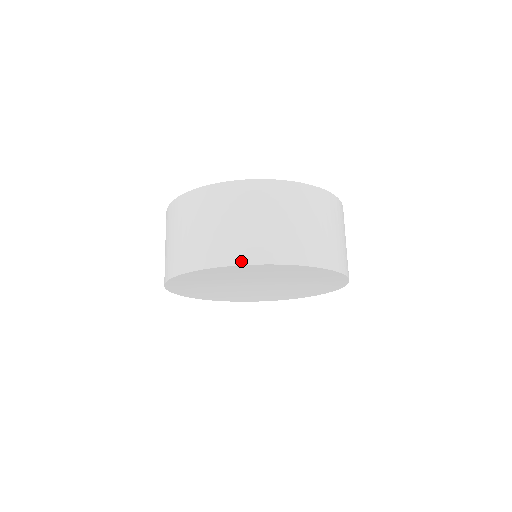
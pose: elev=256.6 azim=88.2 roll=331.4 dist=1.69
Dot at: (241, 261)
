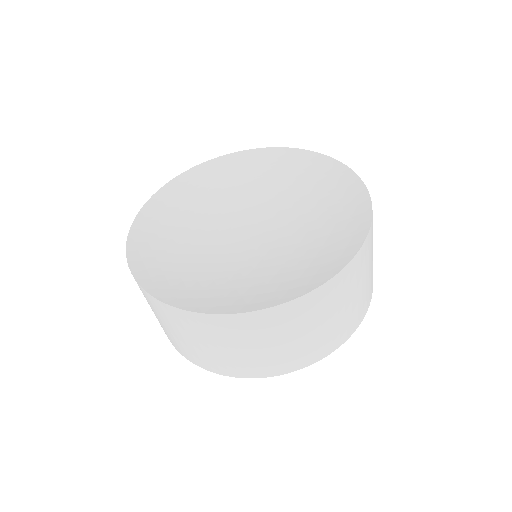
Dot at: (243, 376)
